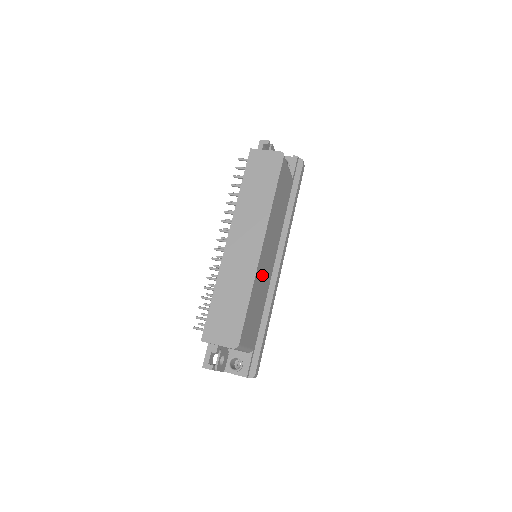
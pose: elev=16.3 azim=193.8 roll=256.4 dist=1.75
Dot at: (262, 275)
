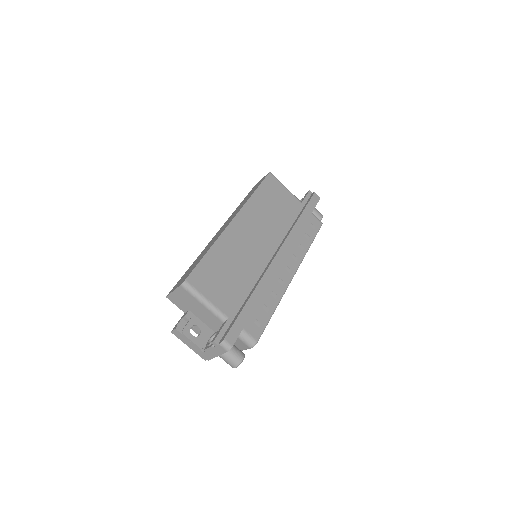
Dot at: (239, 248)
